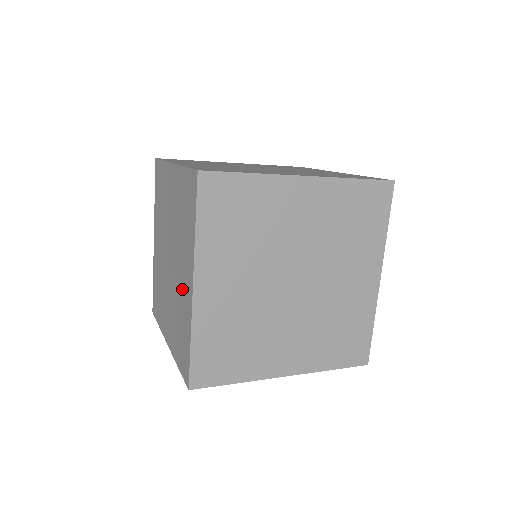
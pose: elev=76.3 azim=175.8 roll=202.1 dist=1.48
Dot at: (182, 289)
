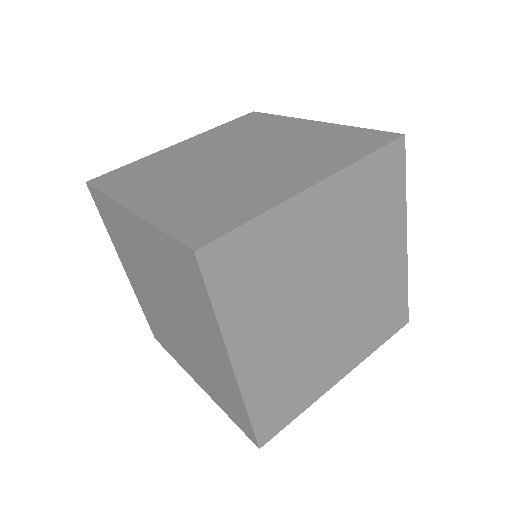
Dot at: occluded
